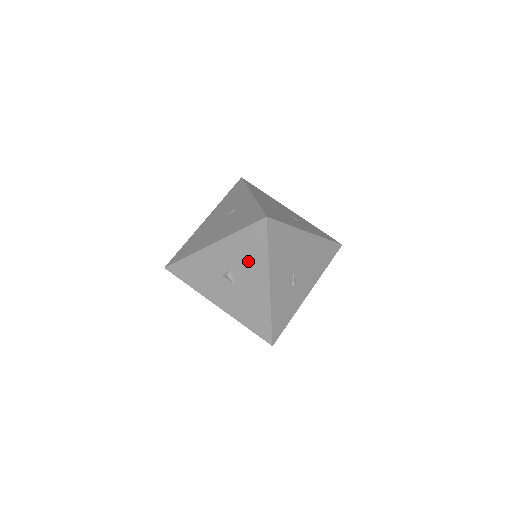
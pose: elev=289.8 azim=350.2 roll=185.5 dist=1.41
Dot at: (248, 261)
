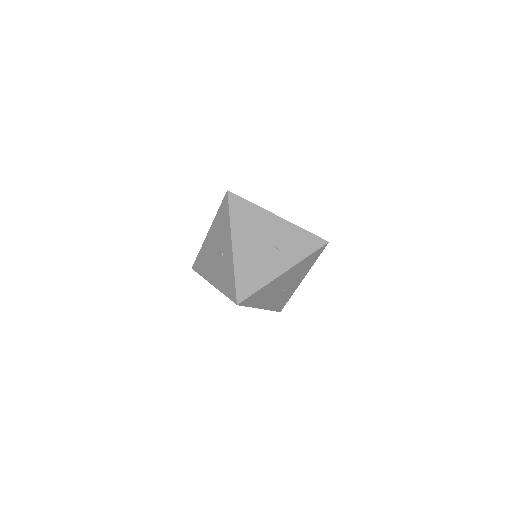
Dot at: occluded
